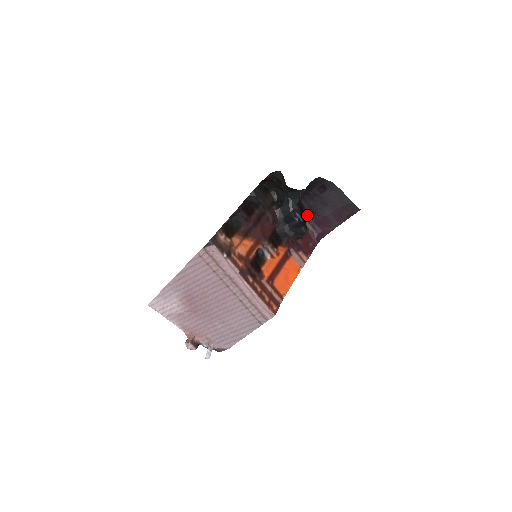
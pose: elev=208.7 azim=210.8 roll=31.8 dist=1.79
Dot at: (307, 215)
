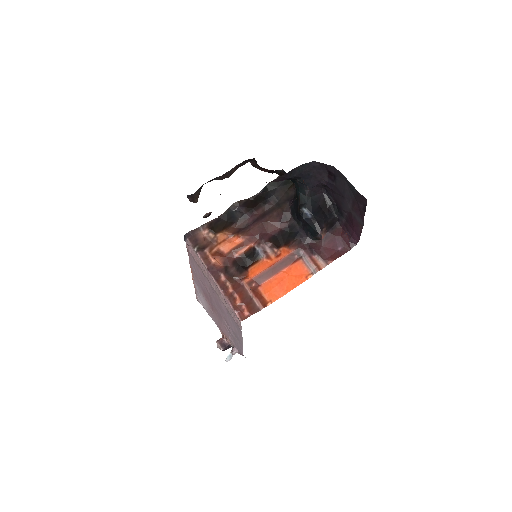
Dot at: (337, 212)
